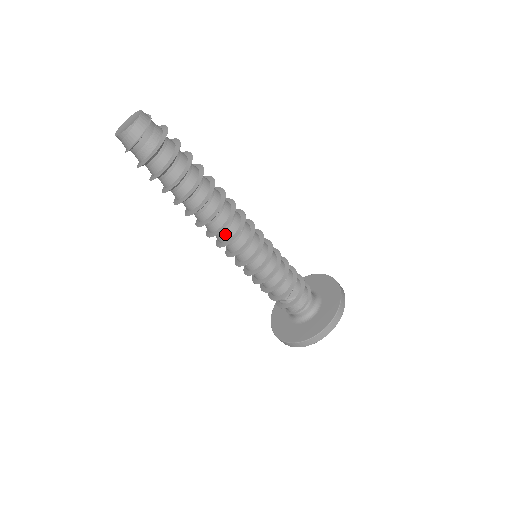
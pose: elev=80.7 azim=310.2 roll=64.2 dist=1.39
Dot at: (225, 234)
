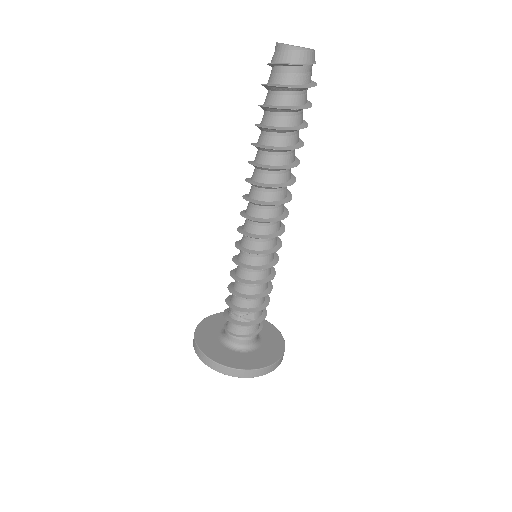
Dot at: (261, 211)
